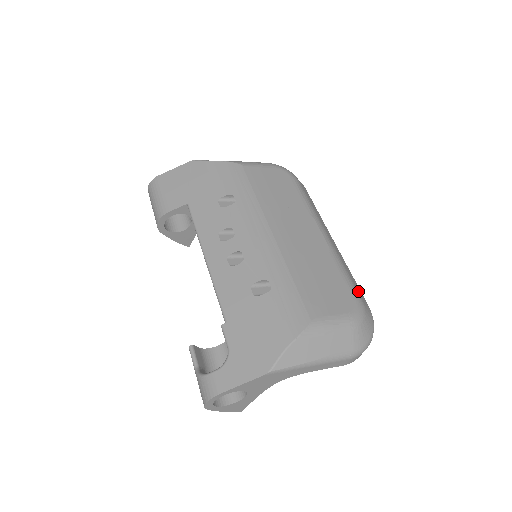
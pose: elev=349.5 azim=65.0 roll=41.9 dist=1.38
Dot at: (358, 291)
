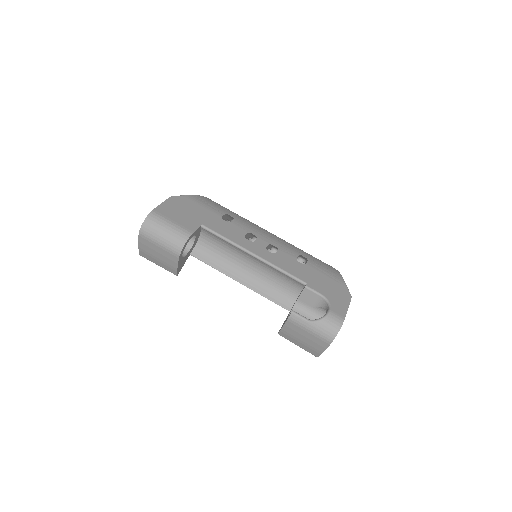
Dot at: occluded
